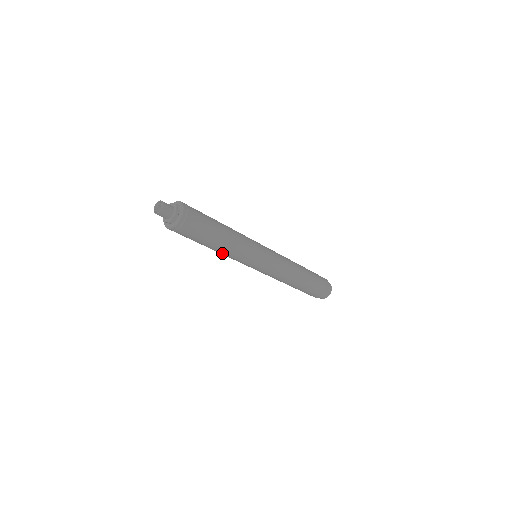
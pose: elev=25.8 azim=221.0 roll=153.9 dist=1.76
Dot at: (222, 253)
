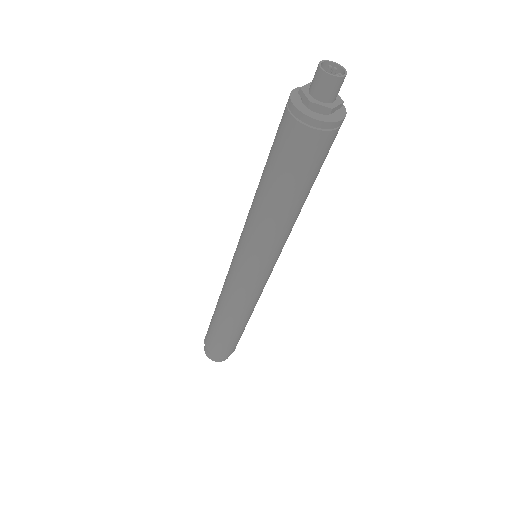
Dot at: (258, 210)
